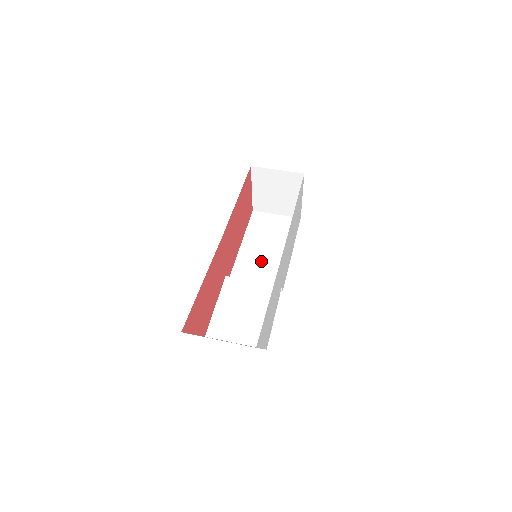
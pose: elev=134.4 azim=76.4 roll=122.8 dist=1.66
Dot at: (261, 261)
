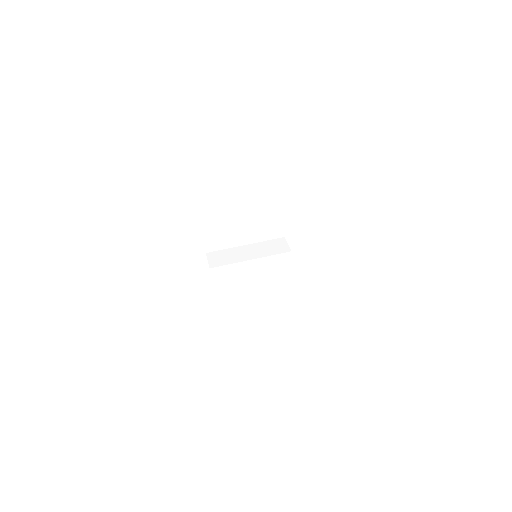
Dot at: (237, 200)
